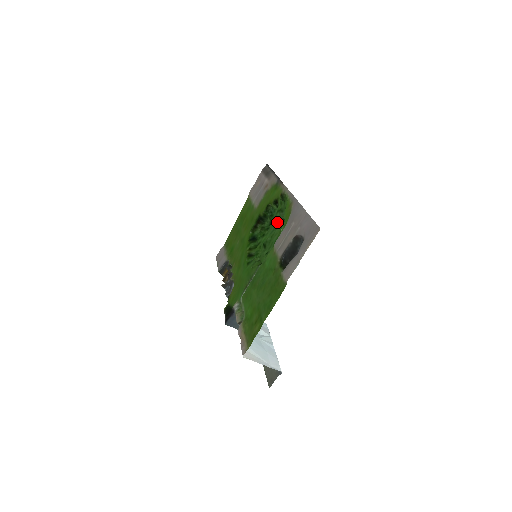
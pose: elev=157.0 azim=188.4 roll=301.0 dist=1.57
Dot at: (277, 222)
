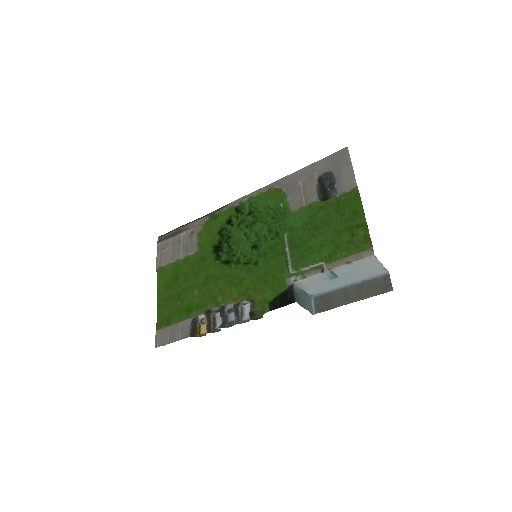
Dot at: (250, 226)
